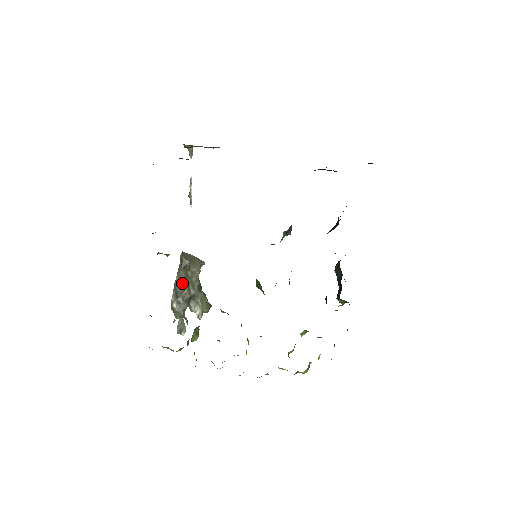
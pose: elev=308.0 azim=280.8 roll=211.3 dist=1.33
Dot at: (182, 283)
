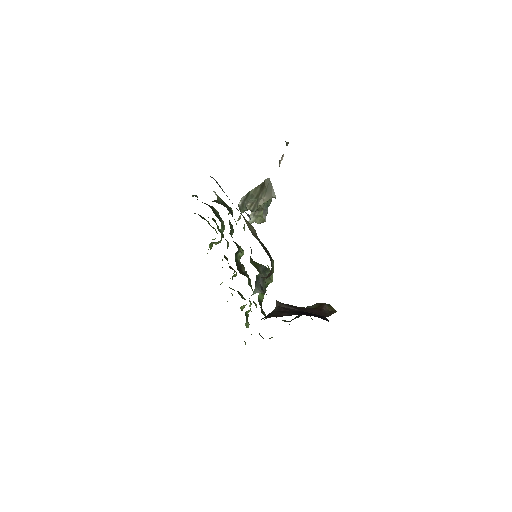
Dot at: (252, 196)
